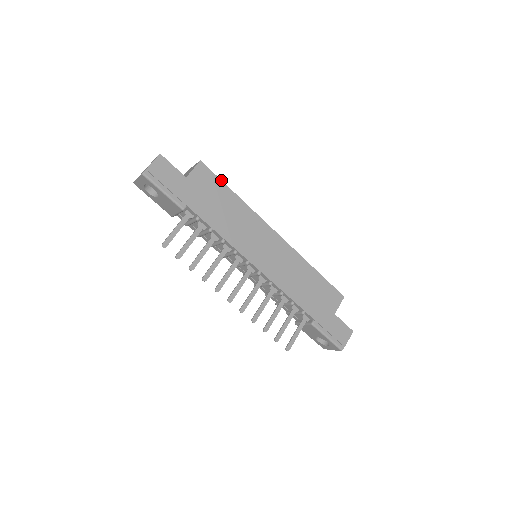
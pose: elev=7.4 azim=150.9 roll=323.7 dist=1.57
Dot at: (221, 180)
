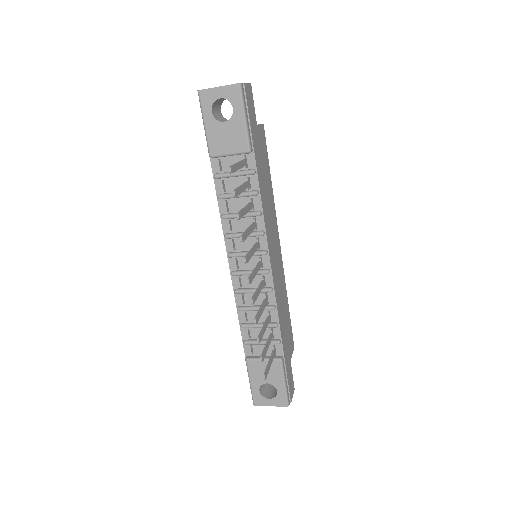
Dot at: occluded
